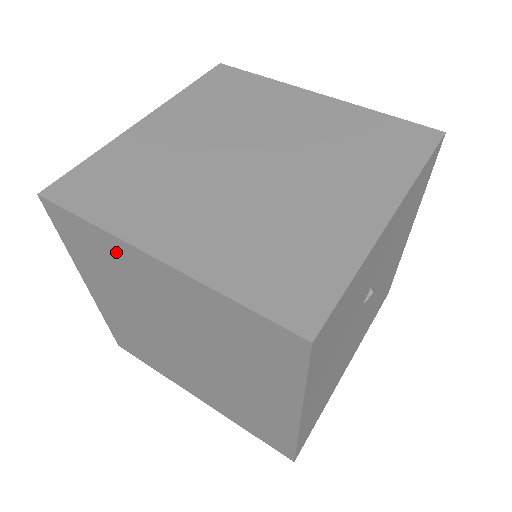
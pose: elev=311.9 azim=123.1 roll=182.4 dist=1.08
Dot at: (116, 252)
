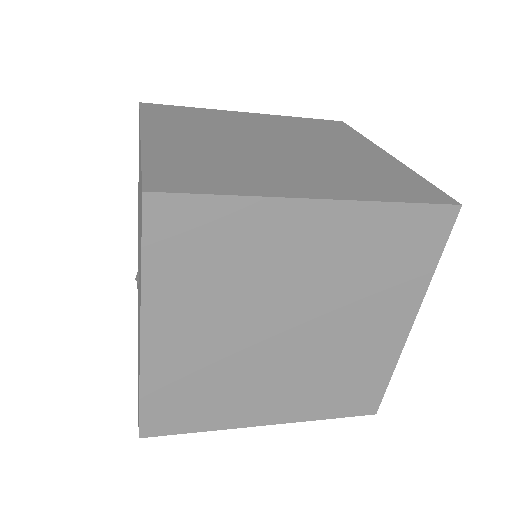
Dot at: (254, 224)
